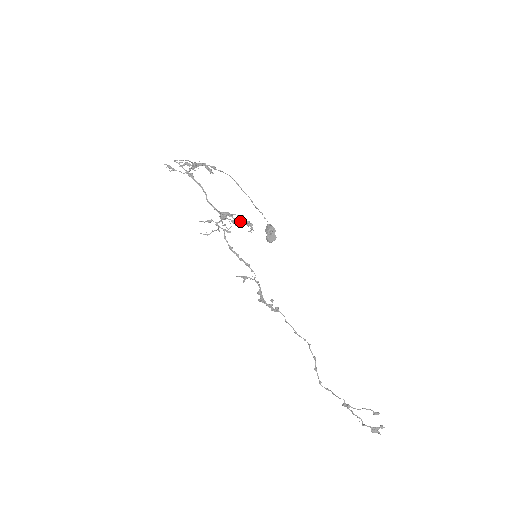
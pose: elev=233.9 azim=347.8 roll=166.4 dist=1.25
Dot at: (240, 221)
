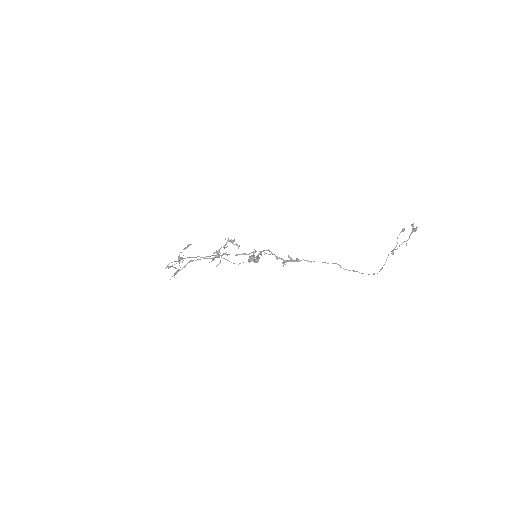
Dot at: (227, 242)
